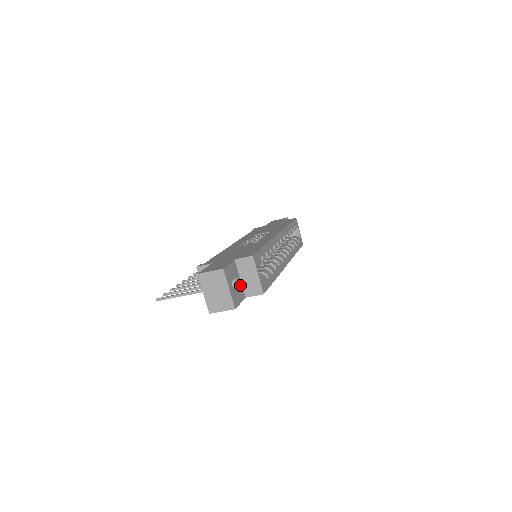
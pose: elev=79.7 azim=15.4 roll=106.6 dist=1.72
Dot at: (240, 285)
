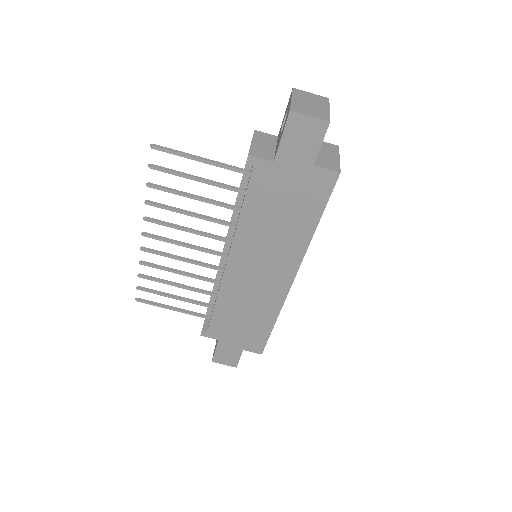
Dot at: occluded
